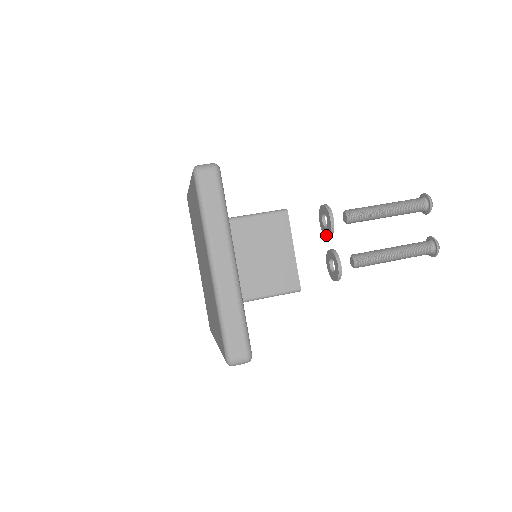
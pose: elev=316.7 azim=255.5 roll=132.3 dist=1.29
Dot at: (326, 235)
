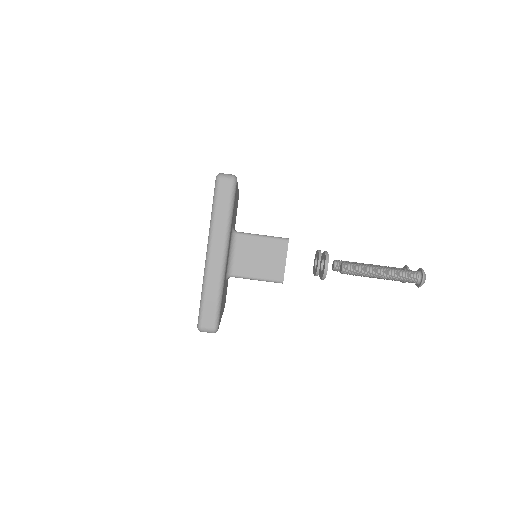
Dot at: (320, 263)
